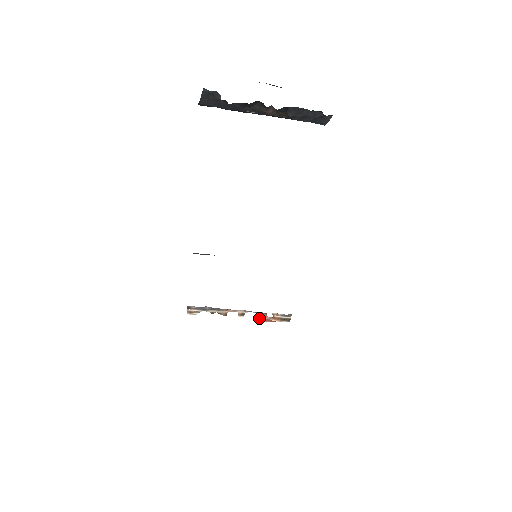
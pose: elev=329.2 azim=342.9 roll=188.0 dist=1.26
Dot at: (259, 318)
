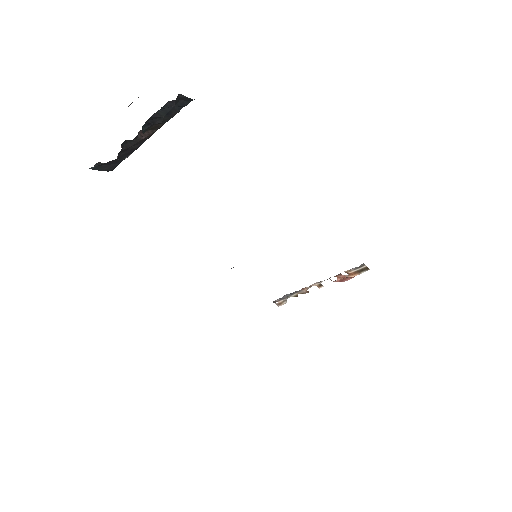
Dot at: (338, 280)
